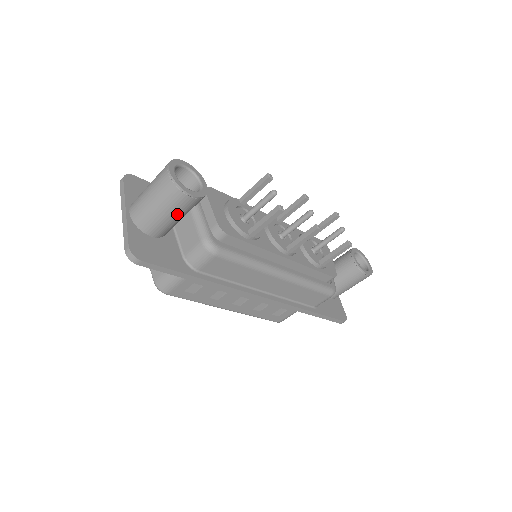
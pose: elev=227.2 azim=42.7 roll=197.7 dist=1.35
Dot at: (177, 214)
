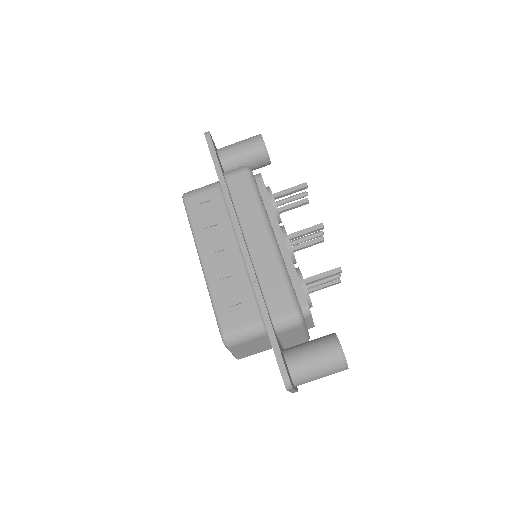
Dot at: (246, 149)
